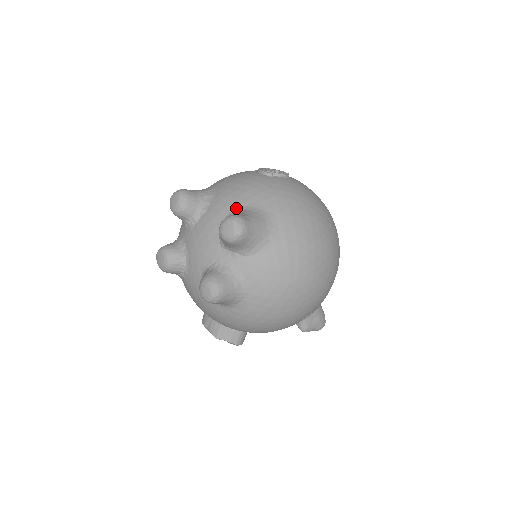
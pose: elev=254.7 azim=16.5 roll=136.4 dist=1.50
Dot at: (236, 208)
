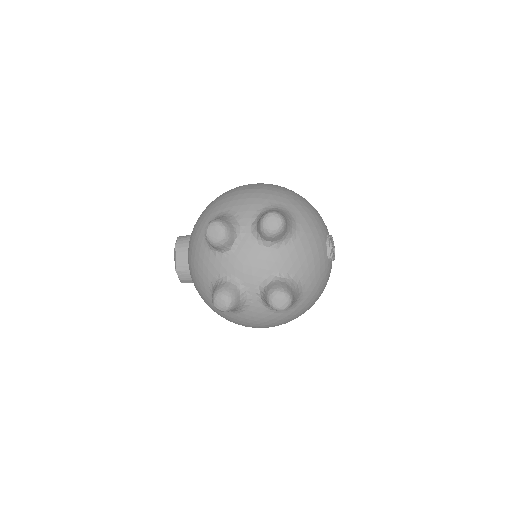
Dot at: (294, 274)
